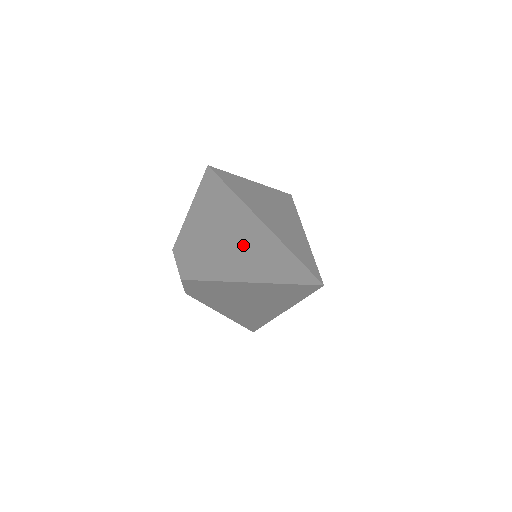
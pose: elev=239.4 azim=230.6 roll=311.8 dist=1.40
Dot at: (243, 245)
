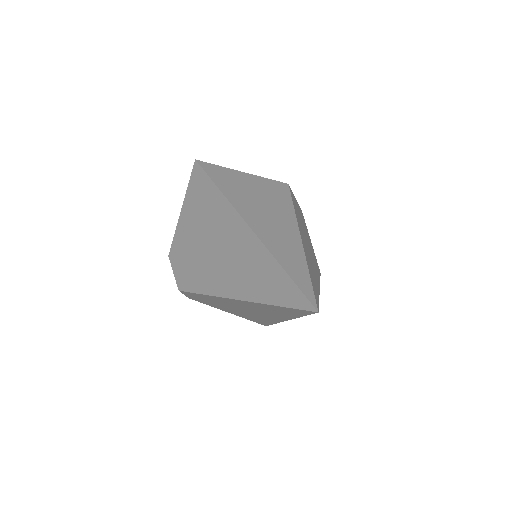
Dot at: (235, 257)
